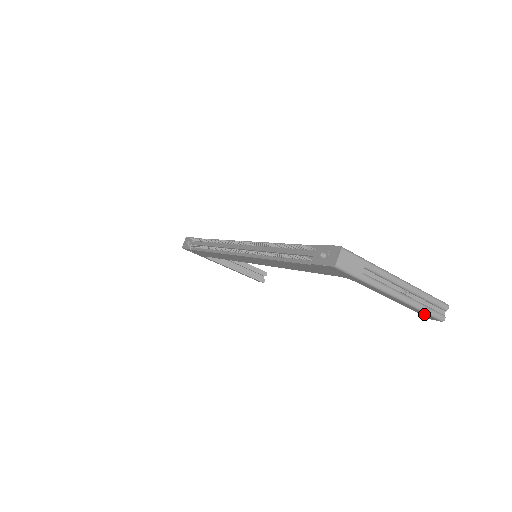
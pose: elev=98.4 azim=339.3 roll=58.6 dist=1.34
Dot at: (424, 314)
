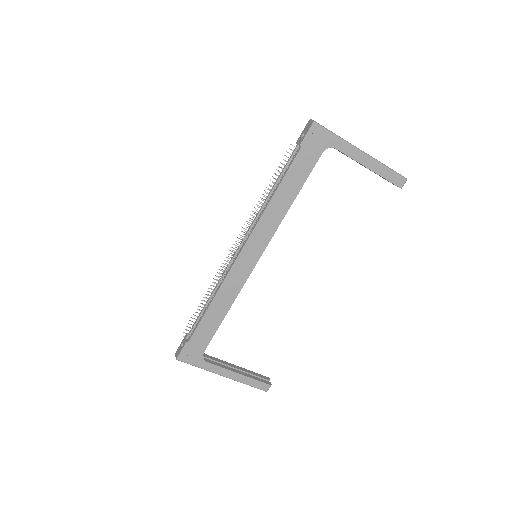
Dot at: (392, 176)
